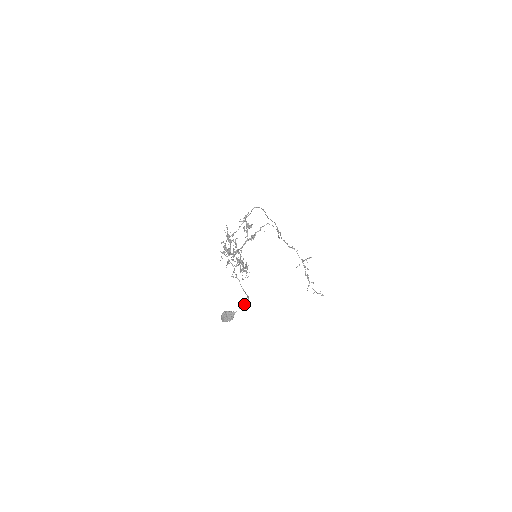
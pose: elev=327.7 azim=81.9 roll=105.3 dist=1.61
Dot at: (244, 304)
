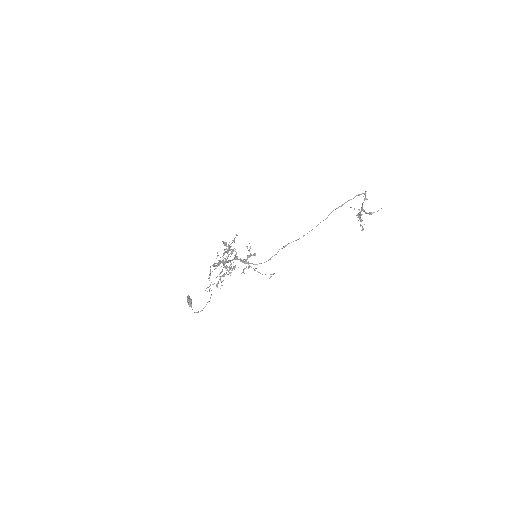
Dot at: (197, 312)
